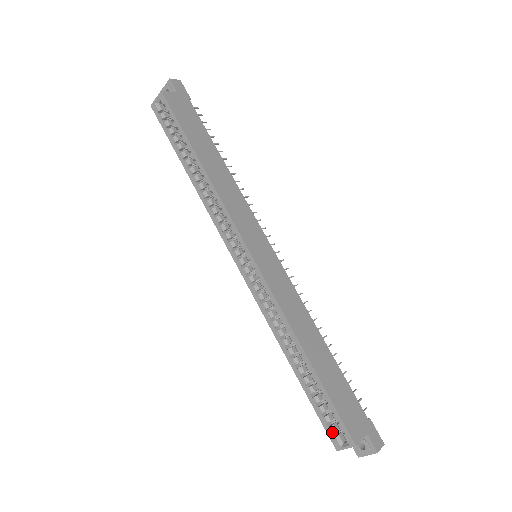
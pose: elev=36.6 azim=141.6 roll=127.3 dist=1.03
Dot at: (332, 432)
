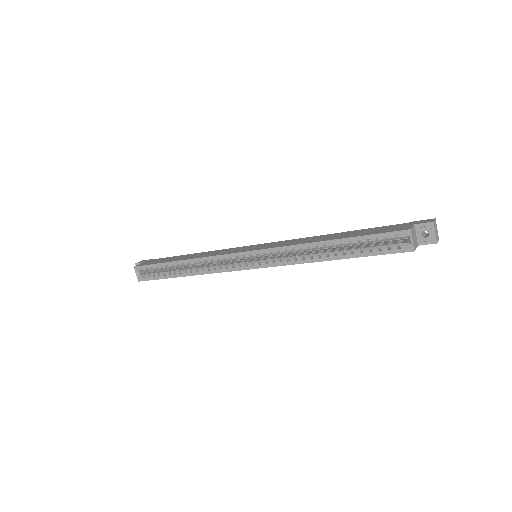
Dot at: (396, 248)
